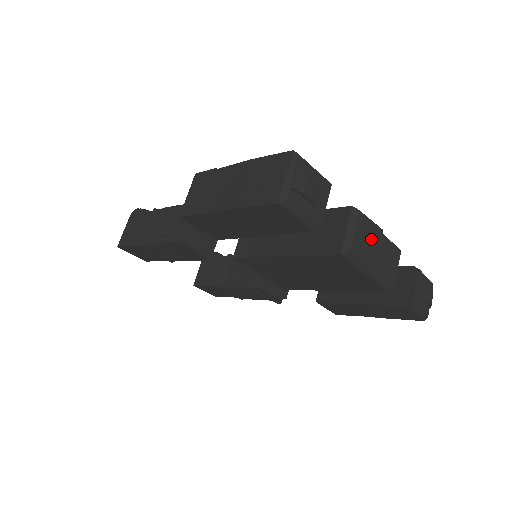
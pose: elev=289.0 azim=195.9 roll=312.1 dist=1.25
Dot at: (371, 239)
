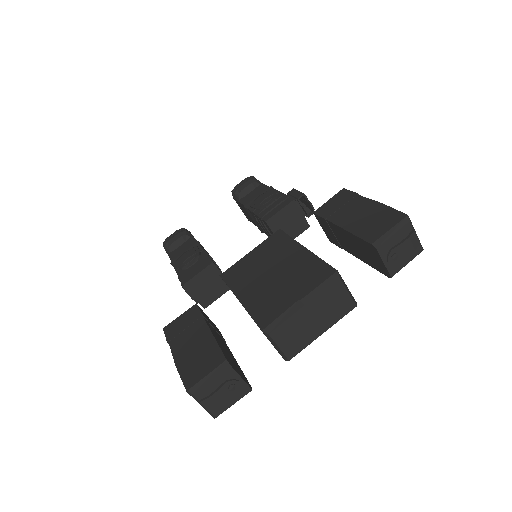
Dot at: (299, 327)
